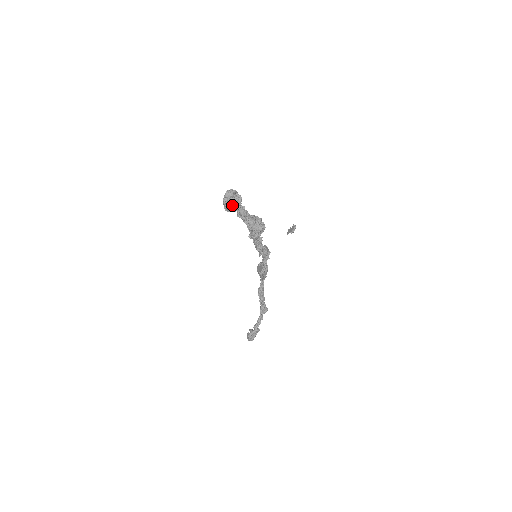
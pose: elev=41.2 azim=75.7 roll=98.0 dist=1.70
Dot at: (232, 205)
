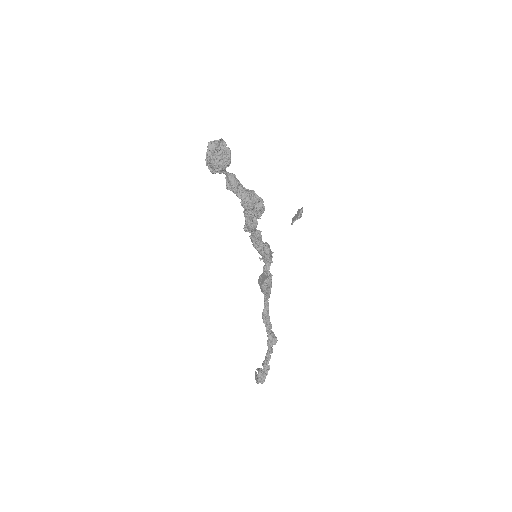
Dot at: (219, 159)
